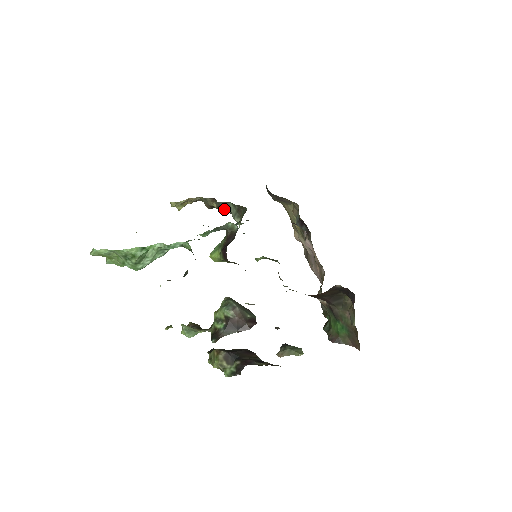
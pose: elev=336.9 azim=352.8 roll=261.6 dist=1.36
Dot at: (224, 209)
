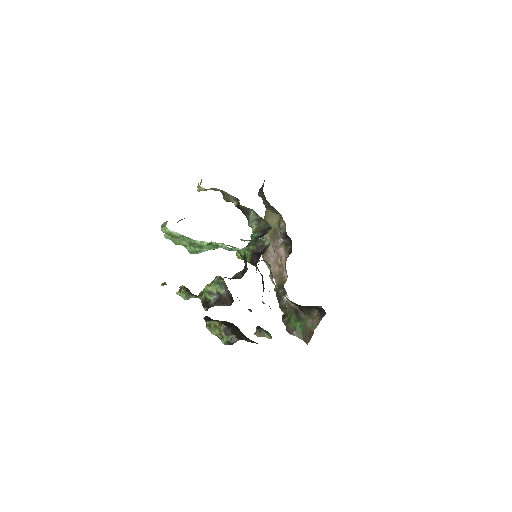
Dot at: (243, 211)
